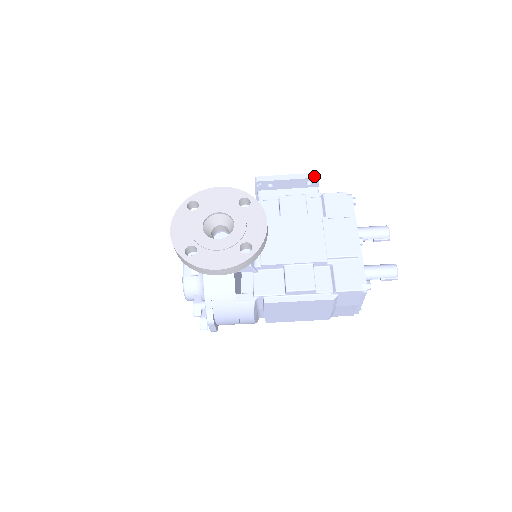
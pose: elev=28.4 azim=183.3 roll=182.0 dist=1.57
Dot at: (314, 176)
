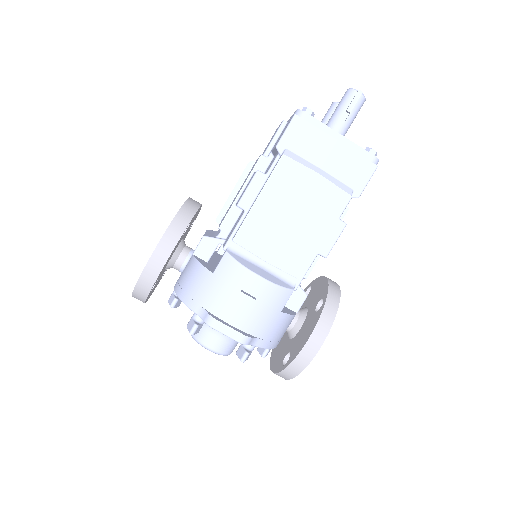
Dot at: (247, 164)
